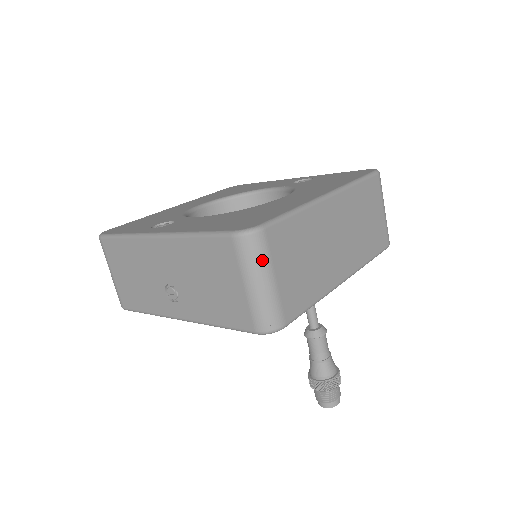
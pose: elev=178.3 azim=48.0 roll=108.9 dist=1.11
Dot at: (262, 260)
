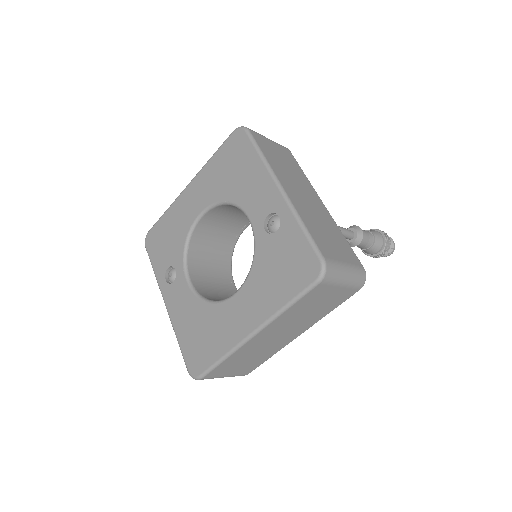
Dot at: occluded
